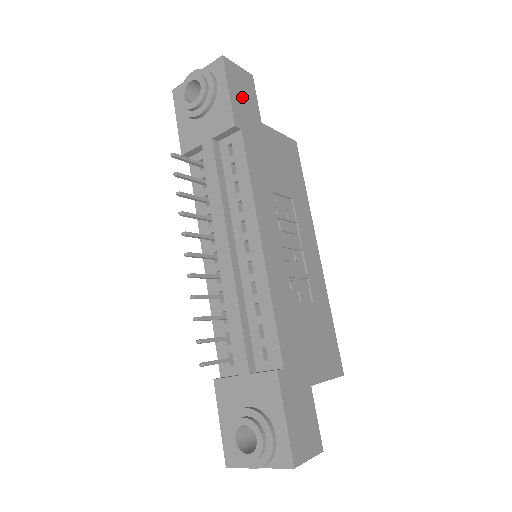
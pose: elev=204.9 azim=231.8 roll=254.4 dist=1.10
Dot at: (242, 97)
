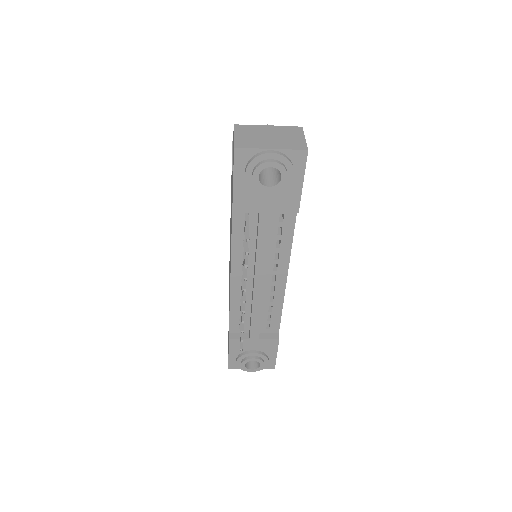
Dot at: occluded
